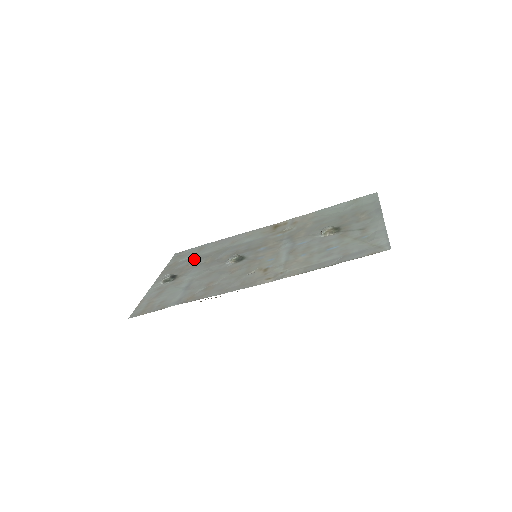
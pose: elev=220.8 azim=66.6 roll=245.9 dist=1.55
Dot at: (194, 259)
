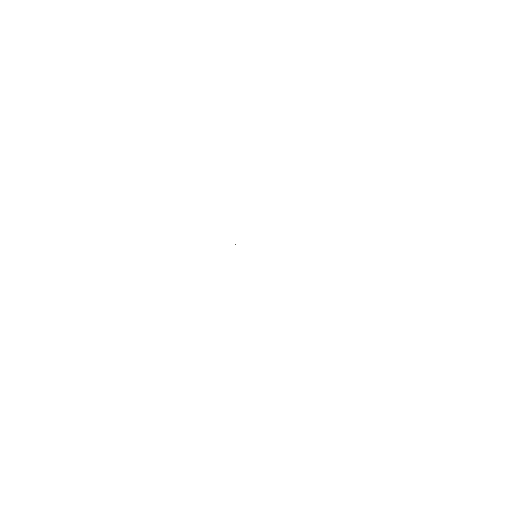
Dot at: occluded
